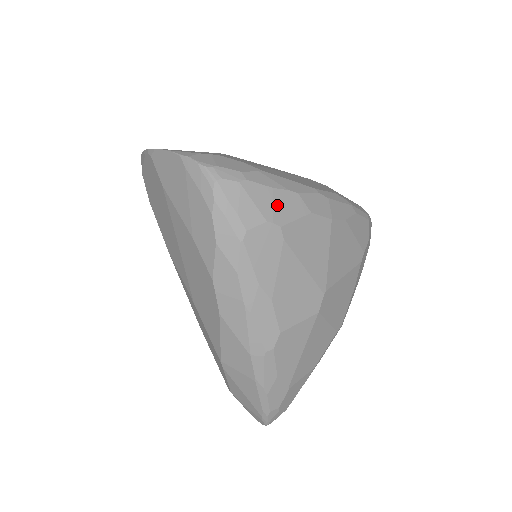
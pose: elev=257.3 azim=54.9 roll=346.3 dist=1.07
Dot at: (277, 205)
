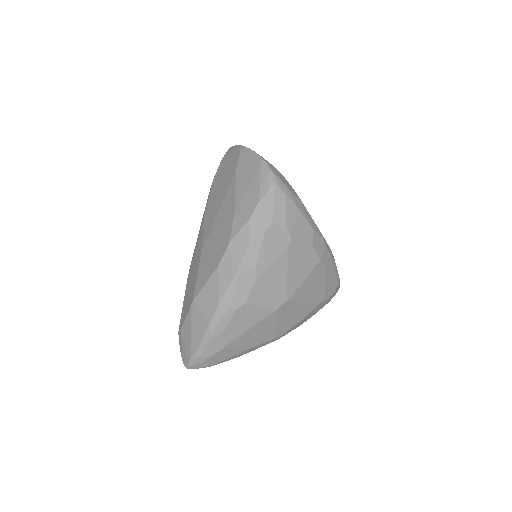
Dot at: (297, 224)
